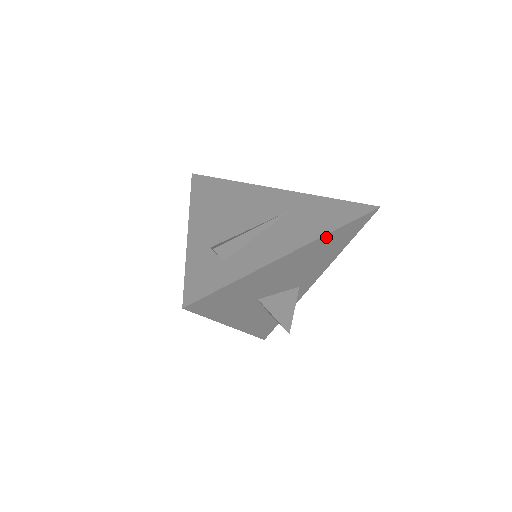
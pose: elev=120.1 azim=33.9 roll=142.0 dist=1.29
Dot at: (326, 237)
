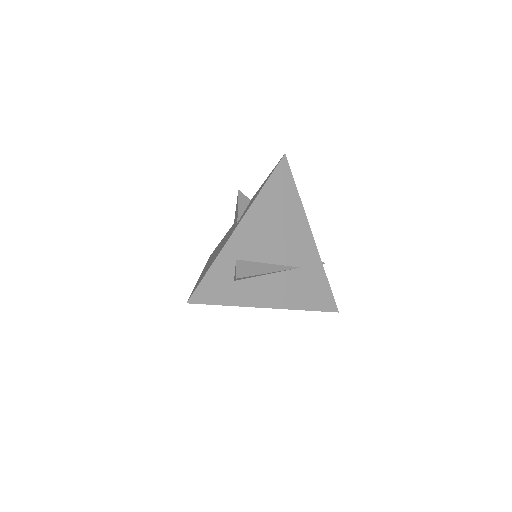
Dot at: (296, 308)
